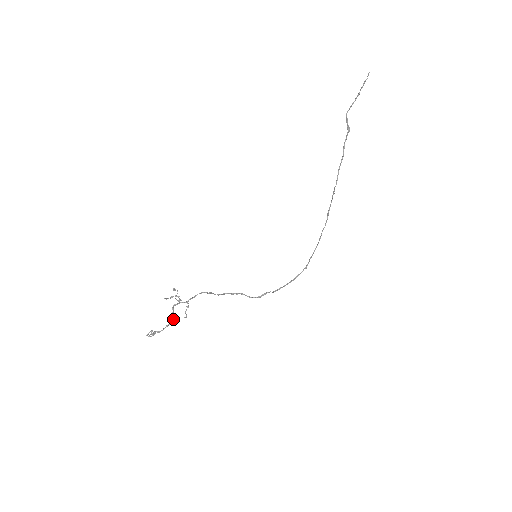
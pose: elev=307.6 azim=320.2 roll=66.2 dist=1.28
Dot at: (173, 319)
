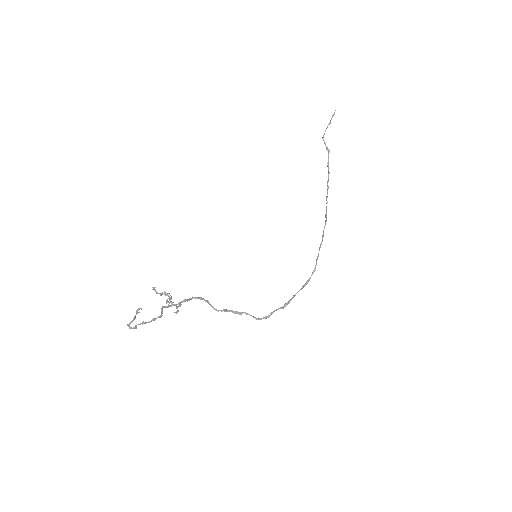
Dot at: (162, 313)
